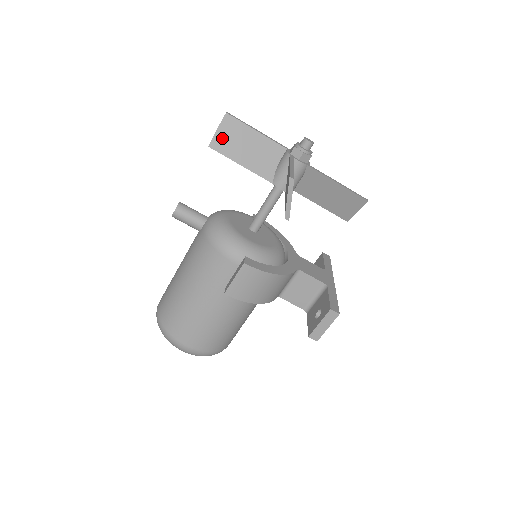
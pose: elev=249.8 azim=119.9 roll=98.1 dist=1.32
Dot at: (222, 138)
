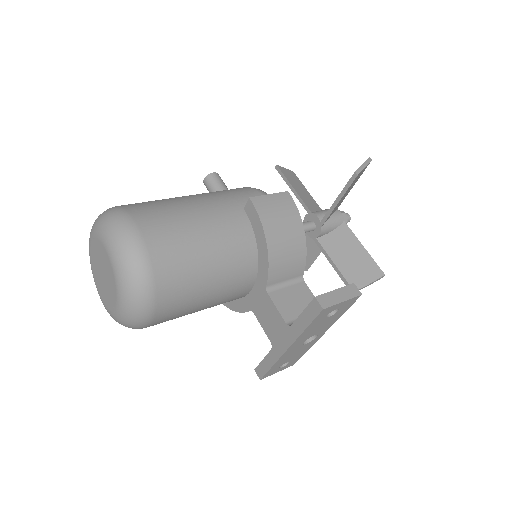
Dot at: (286, 172)
